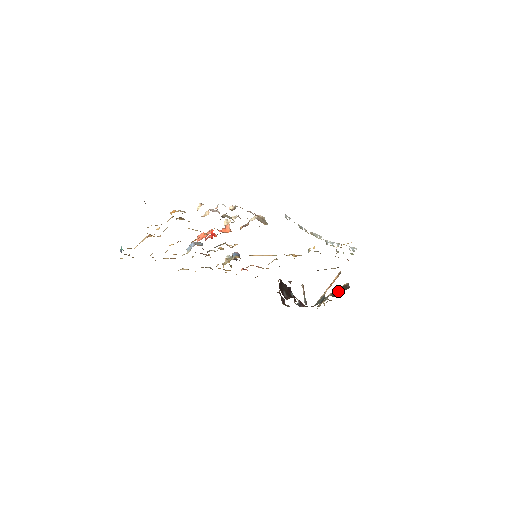
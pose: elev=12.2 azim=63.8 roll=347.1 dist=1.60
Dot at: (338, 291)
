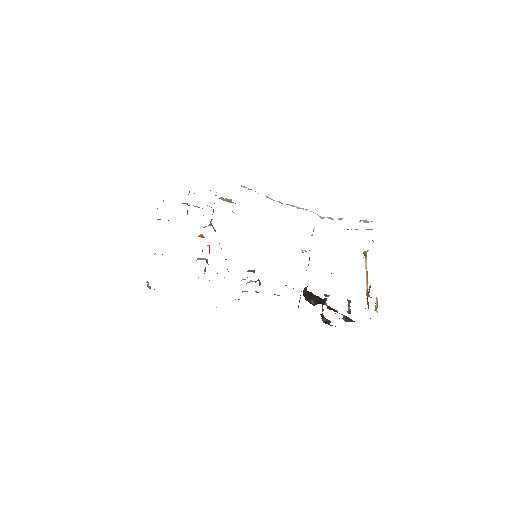
Dot at: occluded
